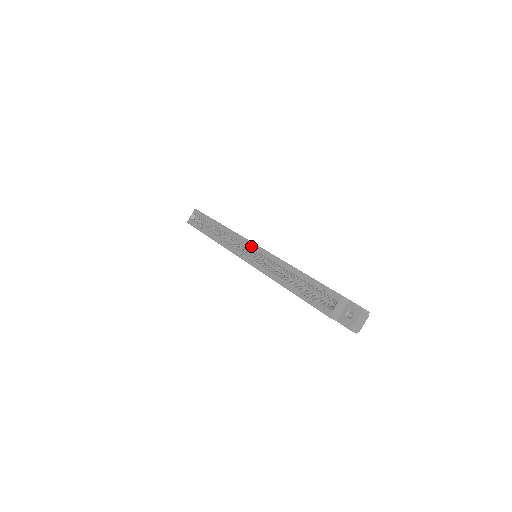
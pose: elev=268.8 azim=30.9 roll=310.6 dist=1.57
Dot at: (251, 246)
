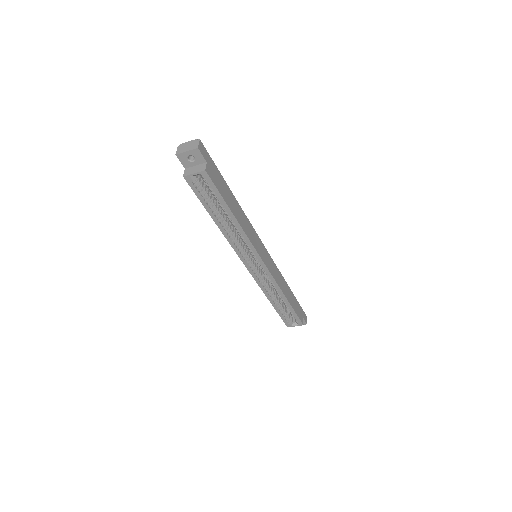
Dot at: (261, 265)
